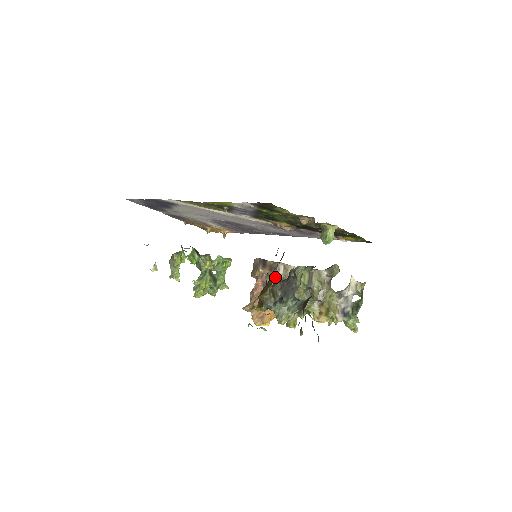
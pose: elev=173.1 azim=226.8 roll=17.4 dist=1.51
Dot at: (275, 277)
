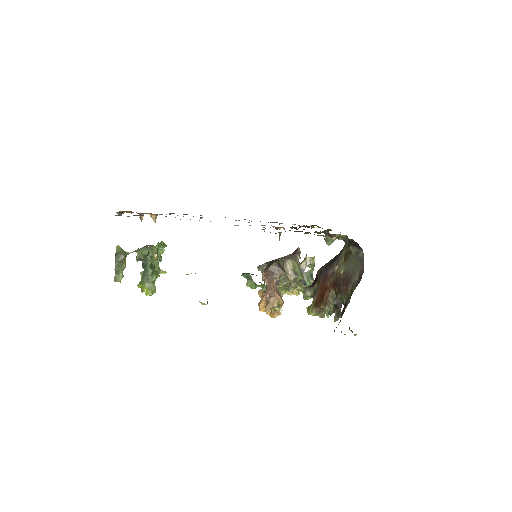
Dot at: occluded
